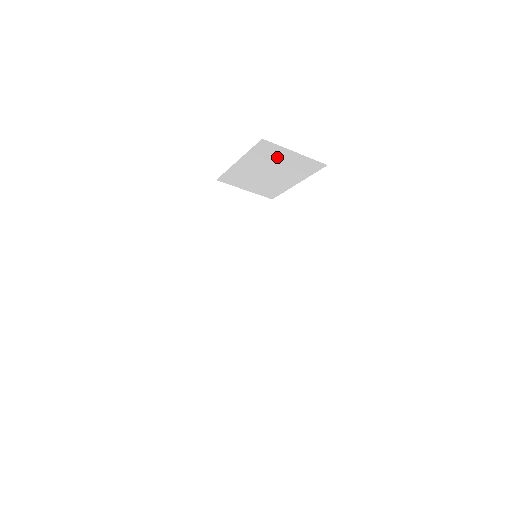
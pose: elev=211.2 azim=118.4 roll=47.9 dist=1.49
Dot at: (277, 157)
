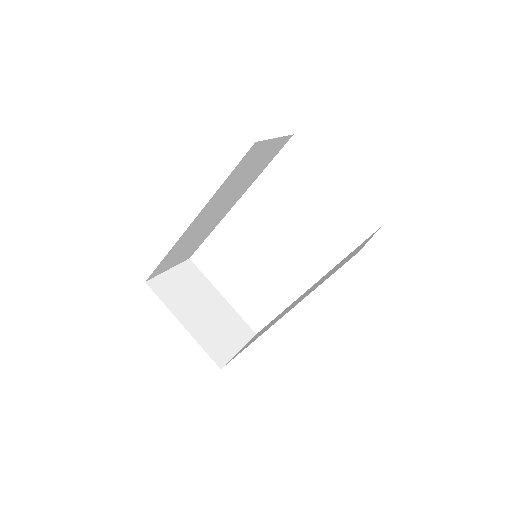
Dot at: occluded
